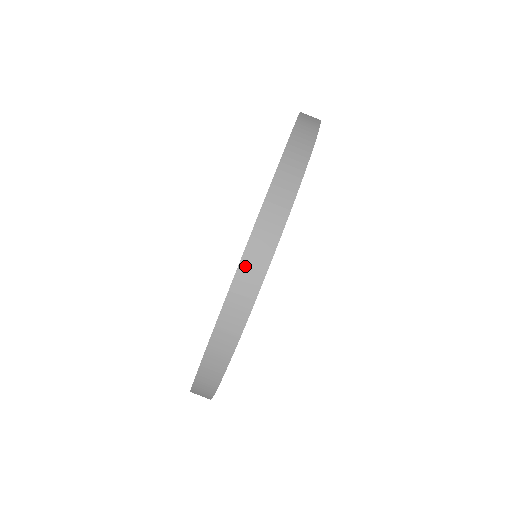
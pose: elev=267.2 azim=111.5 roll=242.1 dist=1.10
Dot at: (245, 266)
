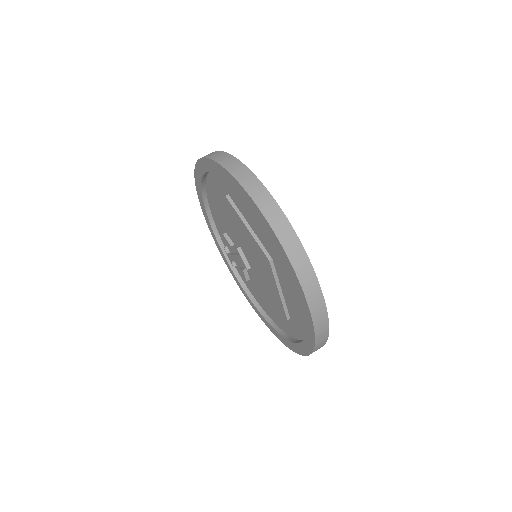
Dot at: (221, 161)
